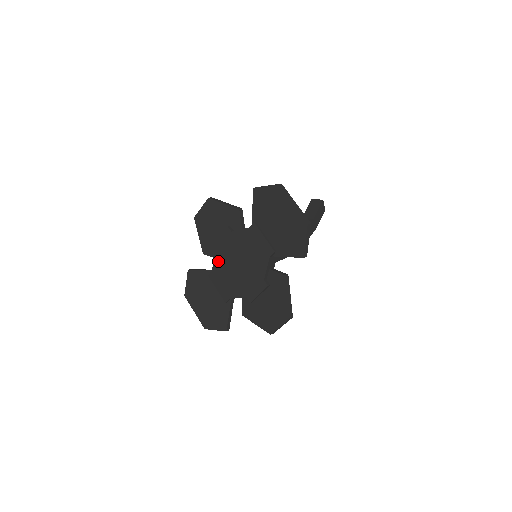
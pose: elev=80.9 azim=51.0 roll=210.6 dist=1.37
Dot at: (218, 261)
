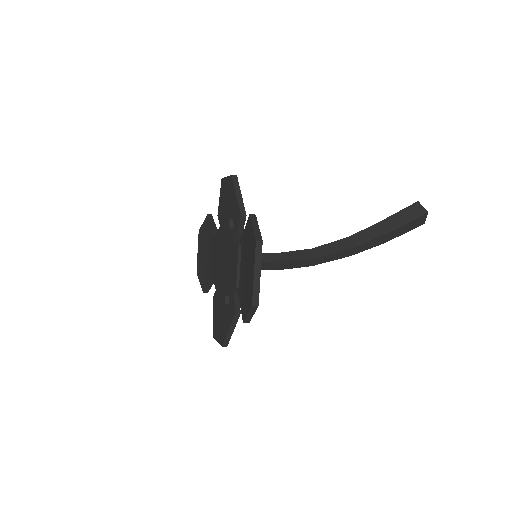
Dot at: (217, 237)
